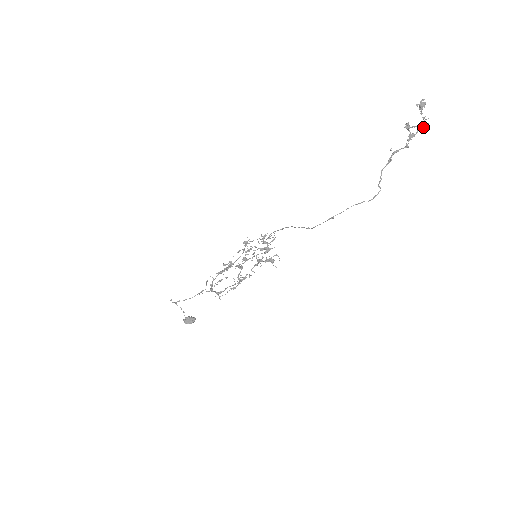
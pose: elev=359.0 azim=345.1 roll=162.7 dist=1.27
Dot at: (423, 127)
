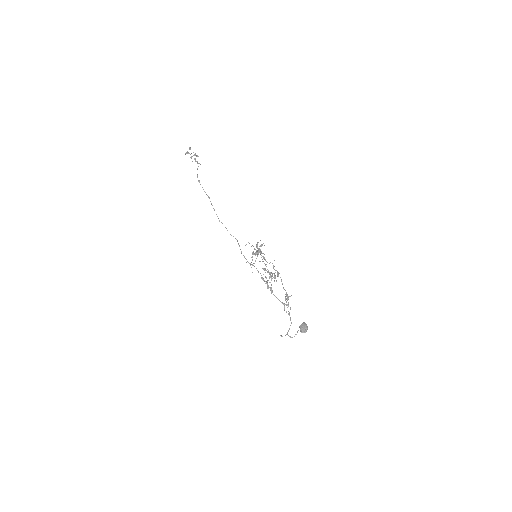
Dot at: (190, 149)
